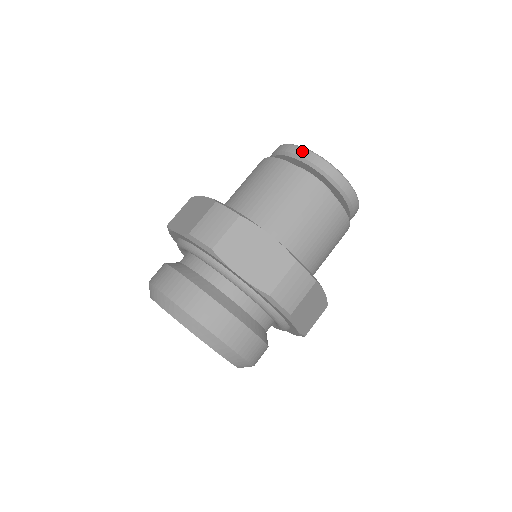
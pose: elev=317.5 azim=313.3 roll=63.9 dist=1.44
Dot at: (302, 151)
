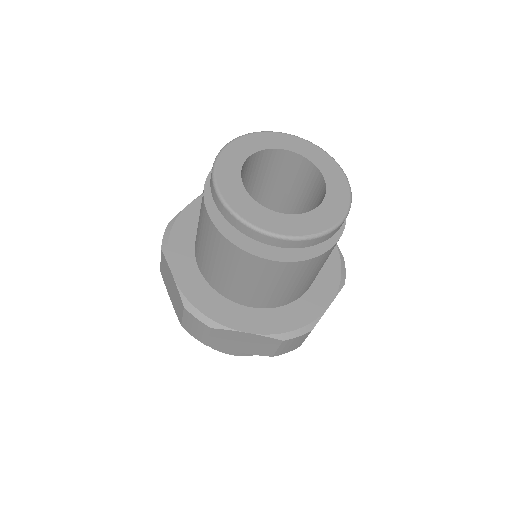
Dot at: (212, 169)
